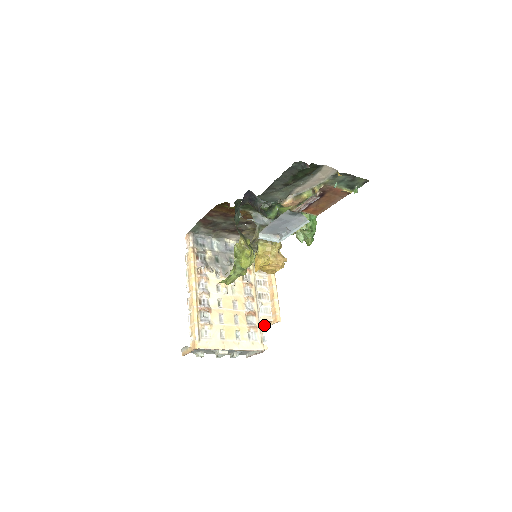
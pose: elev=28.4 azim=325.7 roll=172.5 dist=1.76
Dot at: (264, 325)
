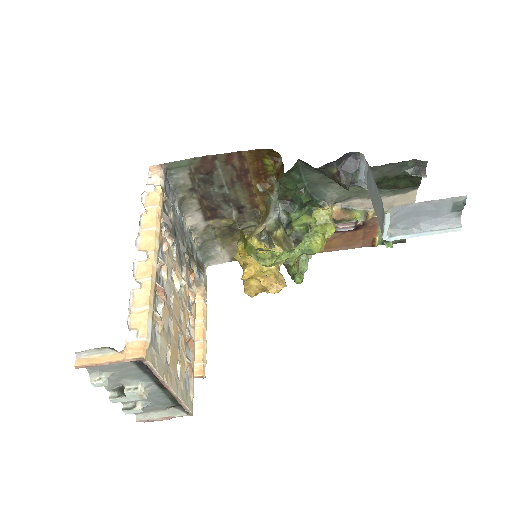
Dot at: occluded
